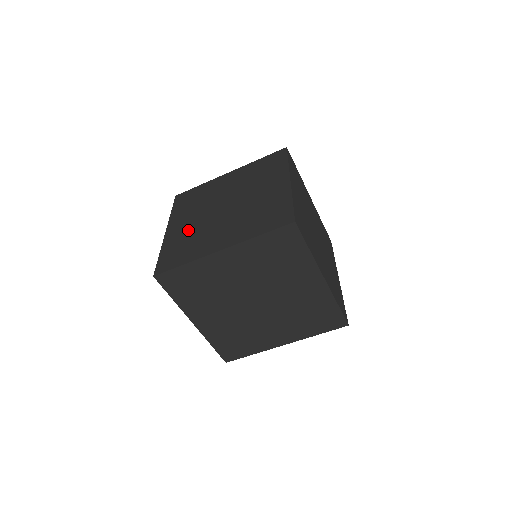
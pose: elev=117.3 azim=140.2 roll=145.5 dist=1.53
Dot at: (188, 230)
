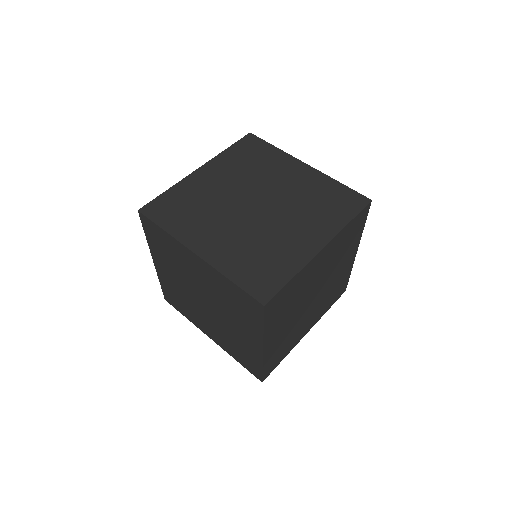
Dot at: (208, 192)
